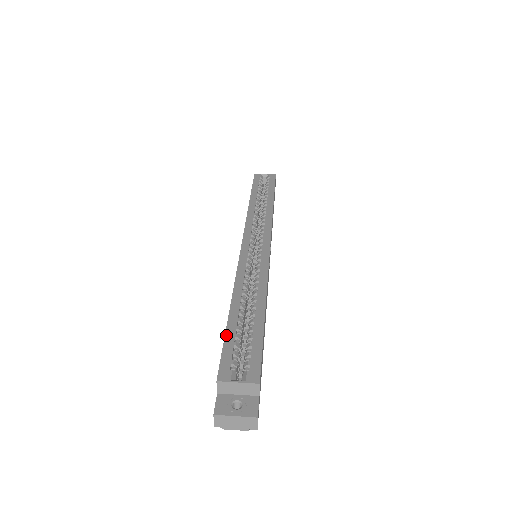
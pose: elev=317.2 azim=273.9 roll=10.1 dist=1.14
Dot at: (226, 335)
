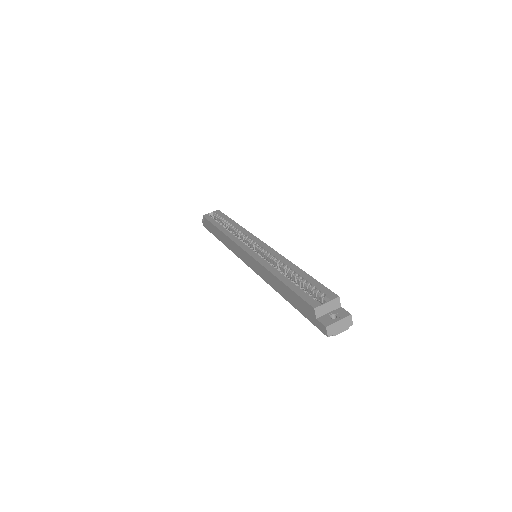
Dot at: (293, 290)
